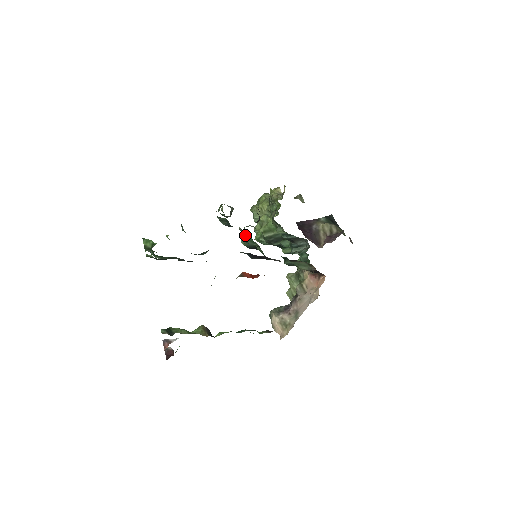
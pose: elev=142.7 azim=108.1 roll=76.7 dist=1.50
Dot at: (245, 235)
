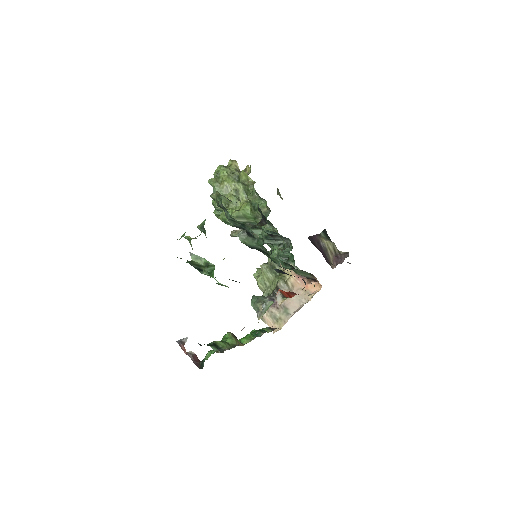
Dot at: (248, 235)
